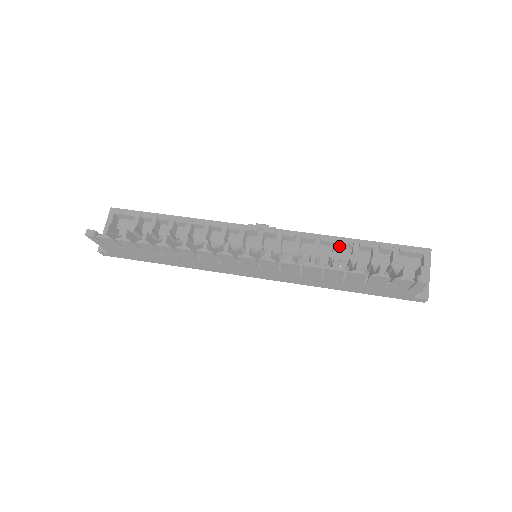
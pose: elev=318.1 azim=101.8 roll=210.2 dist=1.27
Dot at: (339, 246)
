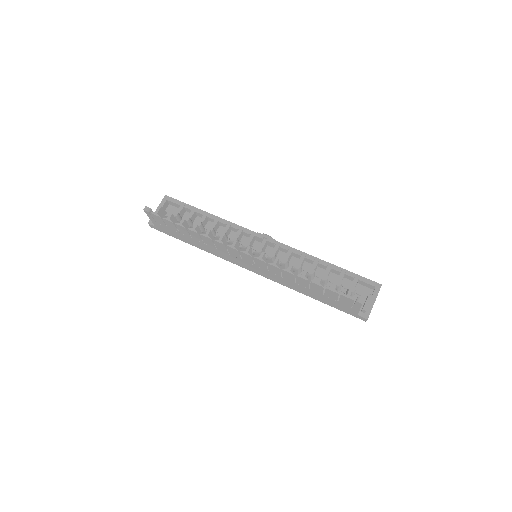
Dot at: (318, 265)
